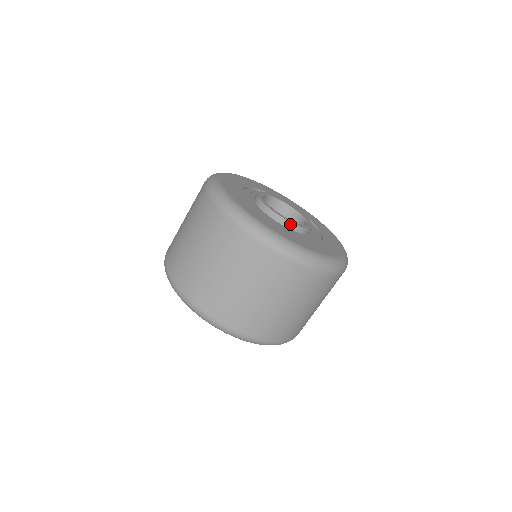
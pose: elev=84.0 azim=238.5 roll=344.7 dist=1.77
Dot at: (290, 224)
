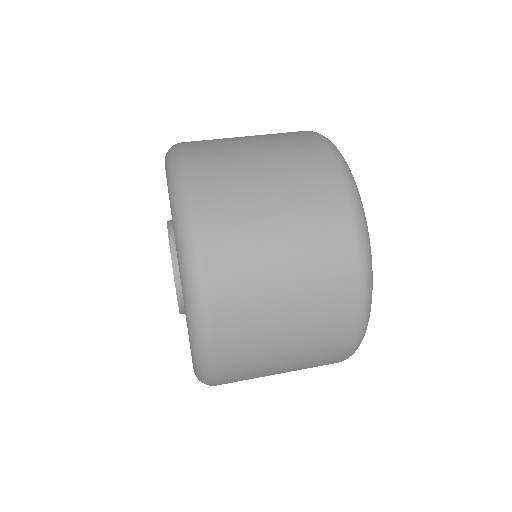
Dot at: occluded
